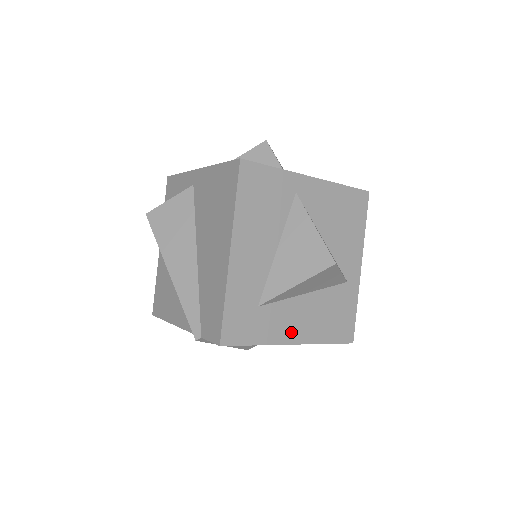
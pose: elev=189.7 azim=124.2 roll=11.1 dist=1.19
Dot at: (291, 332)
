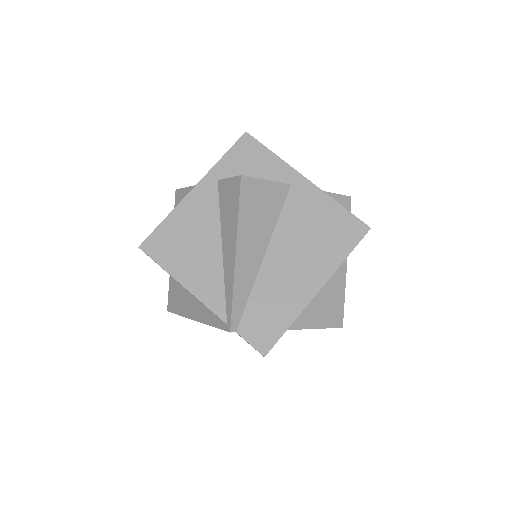
Dot at: occluded
